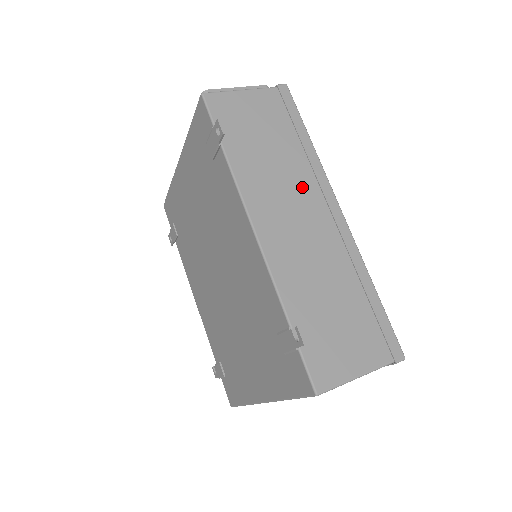
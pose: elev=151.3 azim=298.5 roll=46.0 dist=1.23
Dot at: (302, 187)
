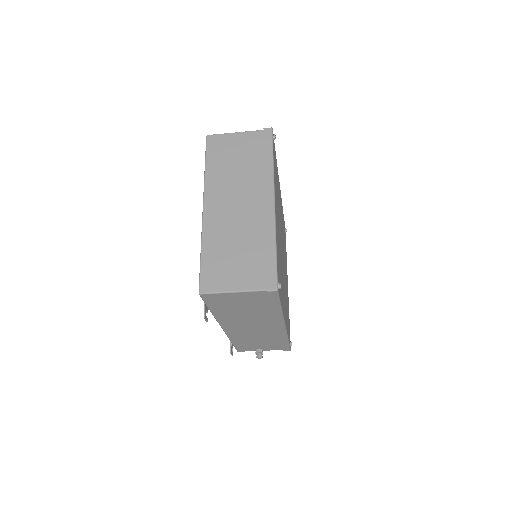
Dot at: occluded
